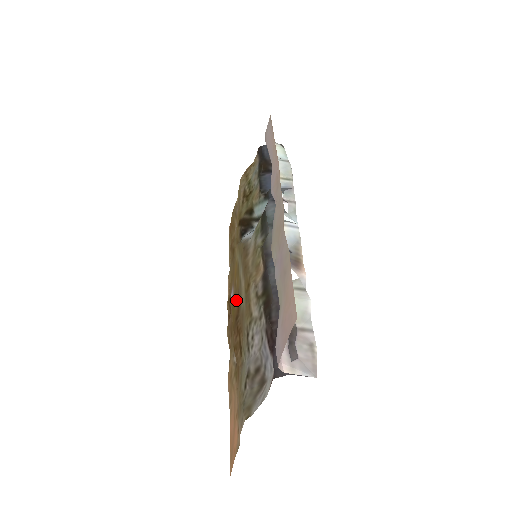
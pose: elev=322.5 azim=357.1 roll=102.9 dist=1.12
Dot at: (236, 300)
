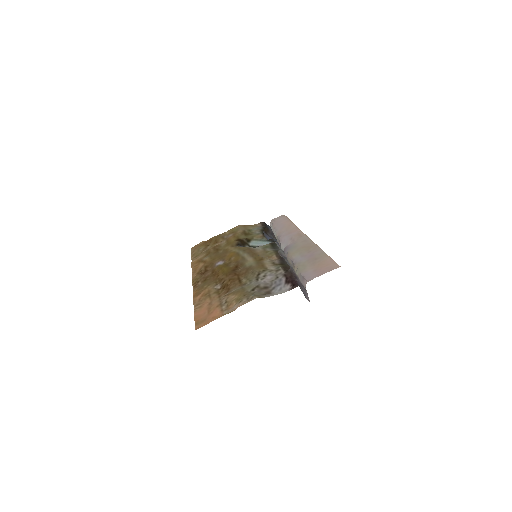
Dot at: (231, 264)
